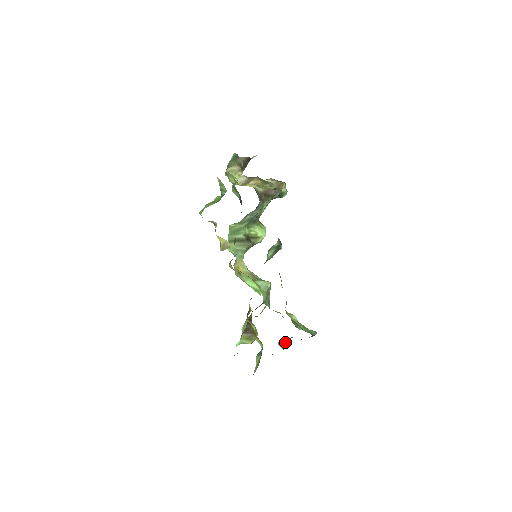
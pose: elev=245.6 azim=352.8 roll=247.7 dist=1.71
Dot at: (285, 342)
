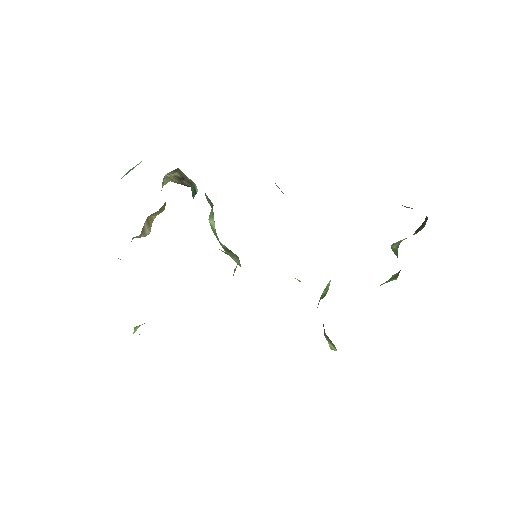
Dot at: (396, 253)
